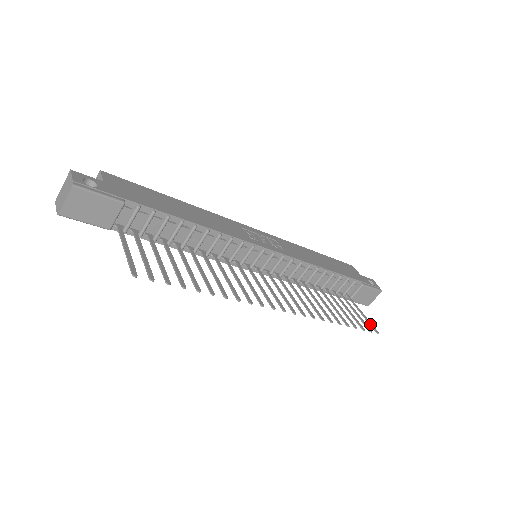
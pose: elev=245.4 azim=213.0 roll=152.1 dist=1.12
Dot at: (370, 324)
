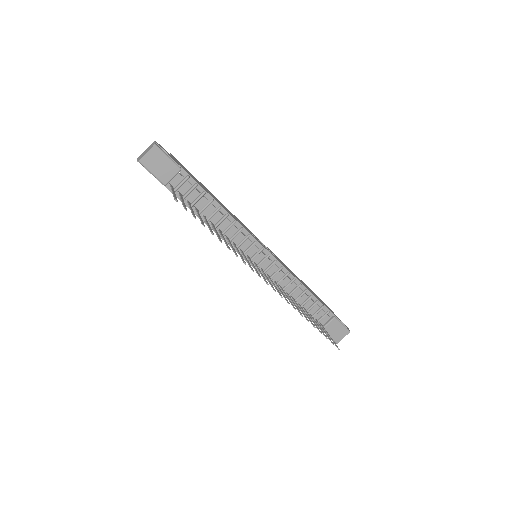
Dot at: (334, 342)
